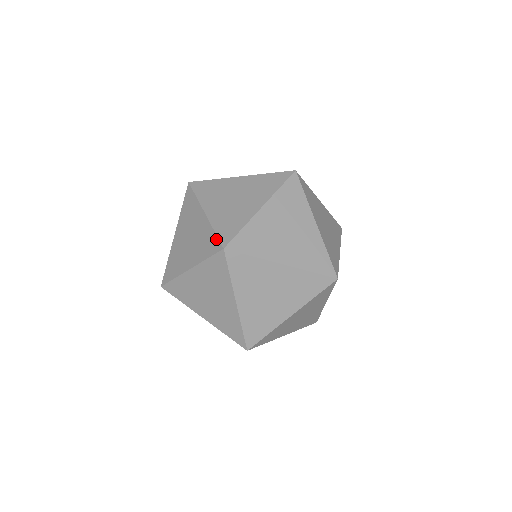
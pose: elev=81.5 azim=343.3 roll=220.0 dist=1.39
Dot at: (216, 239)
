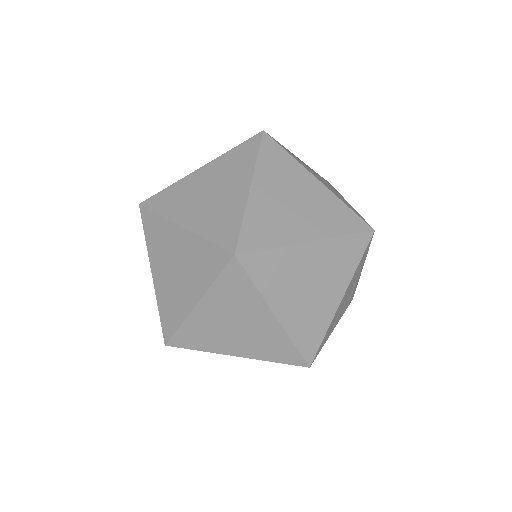
Dot at: (161, 324)
